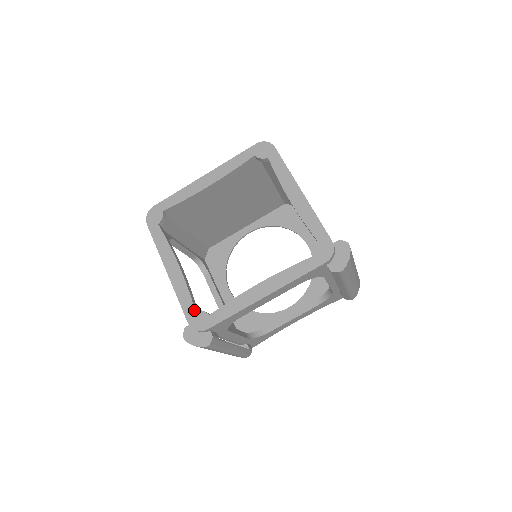
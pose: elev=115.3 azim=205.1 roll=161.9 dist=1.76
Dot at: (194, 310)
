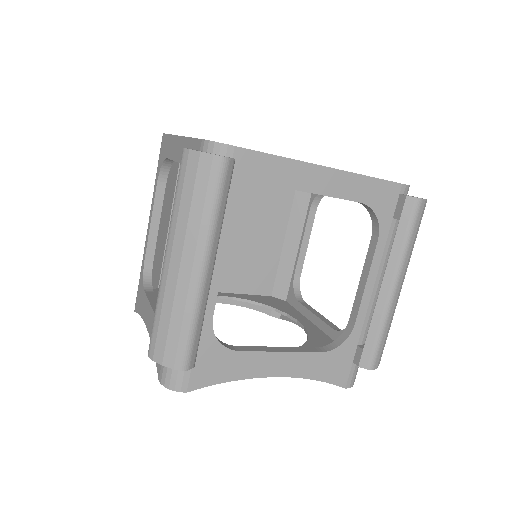
Dot at: occluded
